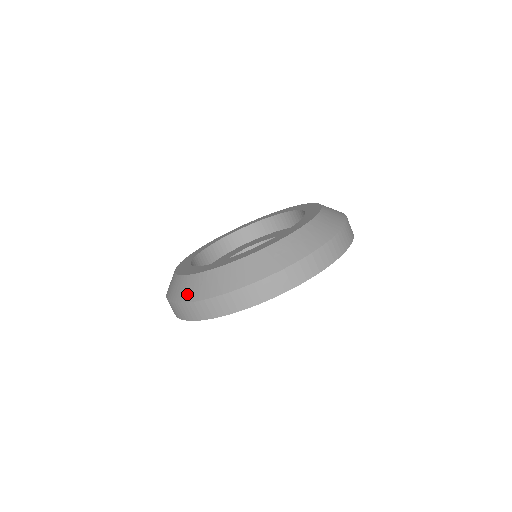
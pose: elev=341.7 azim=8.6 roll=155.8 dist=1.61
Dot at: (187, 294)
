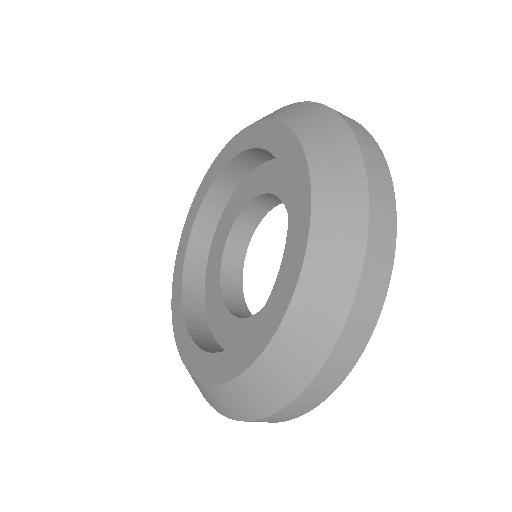
Dot at: (223, 409)
